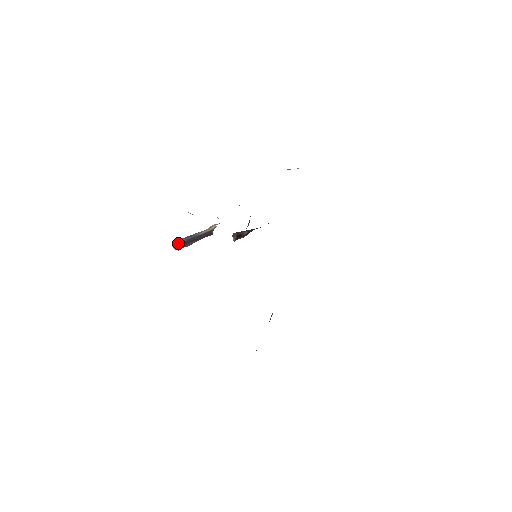
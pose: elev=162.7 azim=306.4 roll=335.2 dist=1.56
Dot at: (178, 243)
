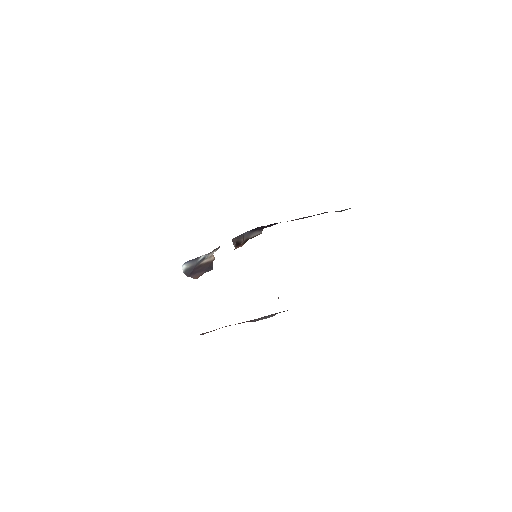
Dot at: (187, 269)
